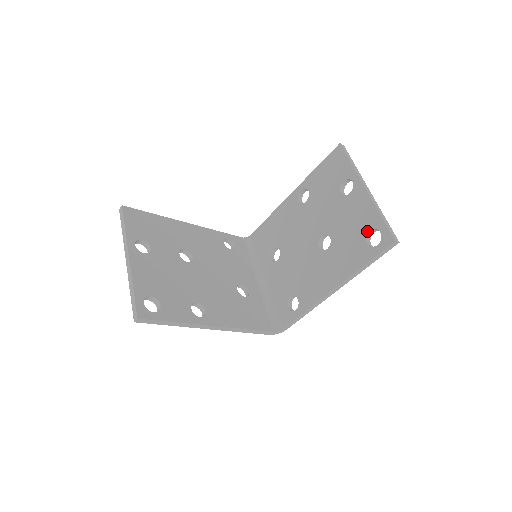
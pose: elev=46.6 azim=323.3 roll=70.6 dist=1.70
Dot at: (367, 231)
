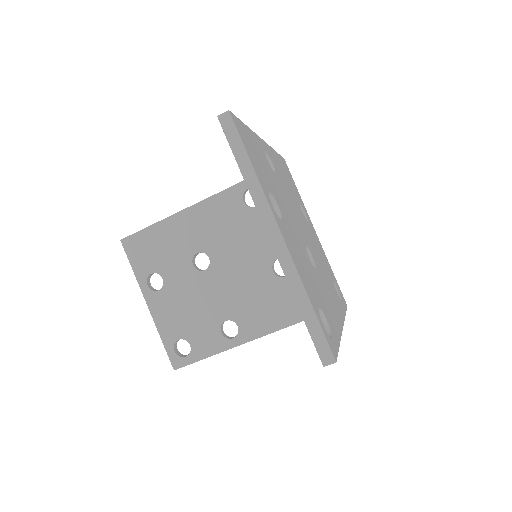
Dot at: occluded
